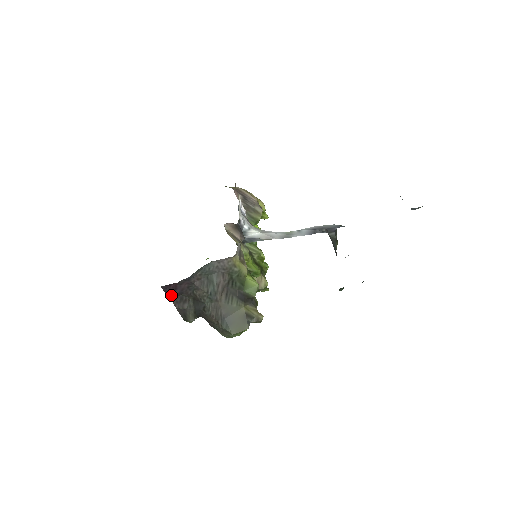
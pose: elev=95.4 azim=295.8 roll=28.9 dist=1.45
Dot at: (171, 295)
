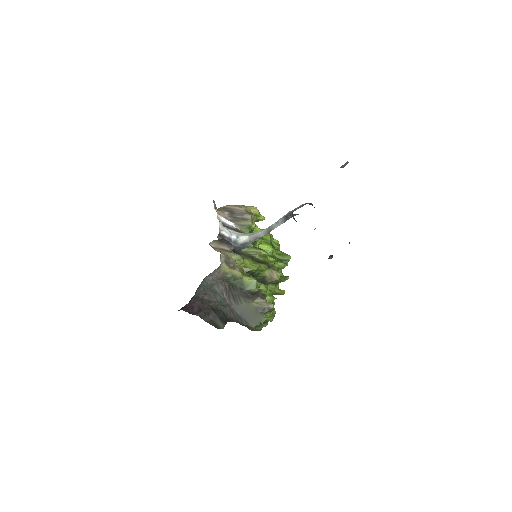
Dot at: (194, 313)
